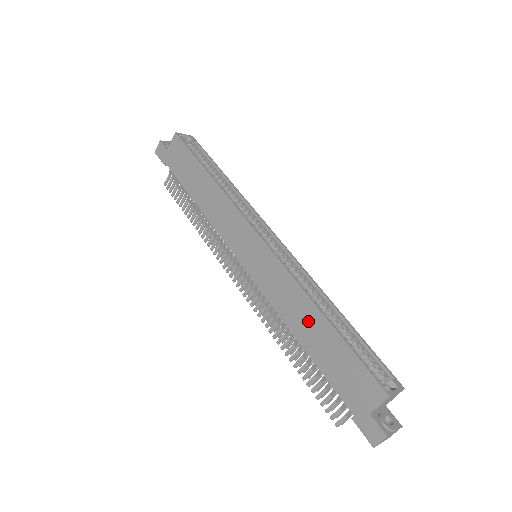
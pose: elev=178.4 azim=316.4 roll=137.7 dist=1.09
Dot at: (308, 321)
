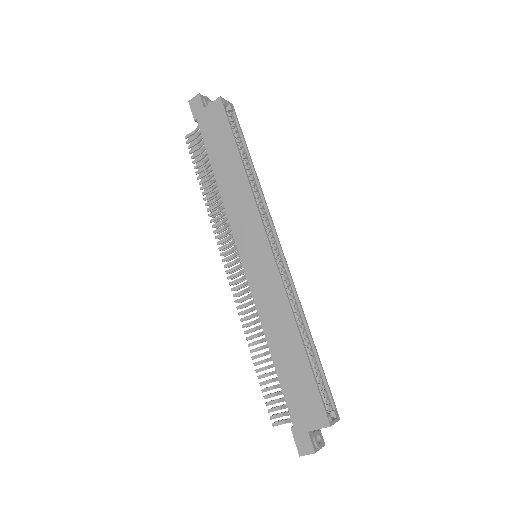
Dot at: (285, 338)
